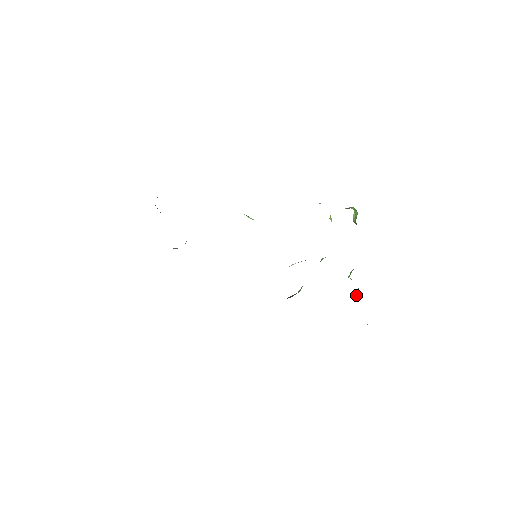
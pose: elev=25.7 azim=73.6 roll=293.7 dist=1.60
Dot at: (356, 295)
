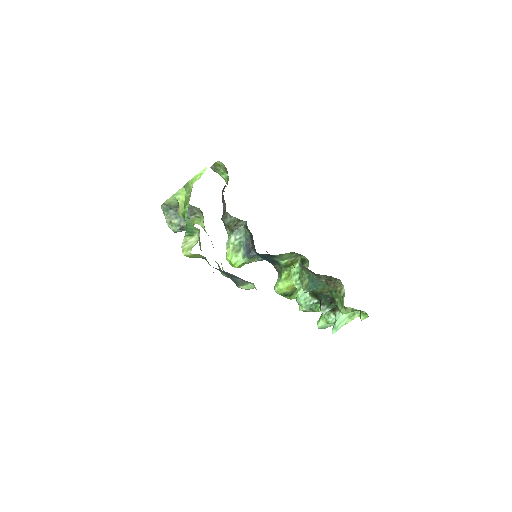
Dot at: (337, 317)
